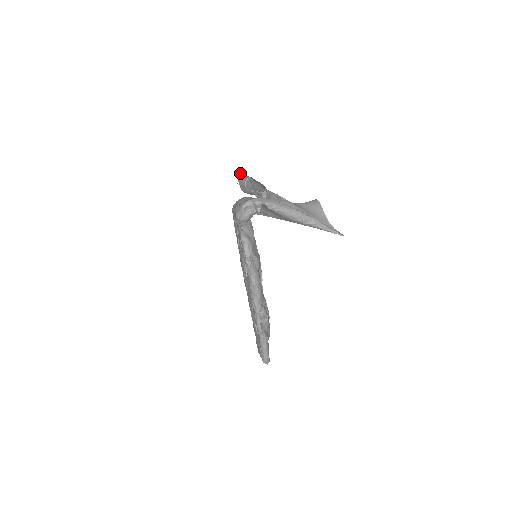
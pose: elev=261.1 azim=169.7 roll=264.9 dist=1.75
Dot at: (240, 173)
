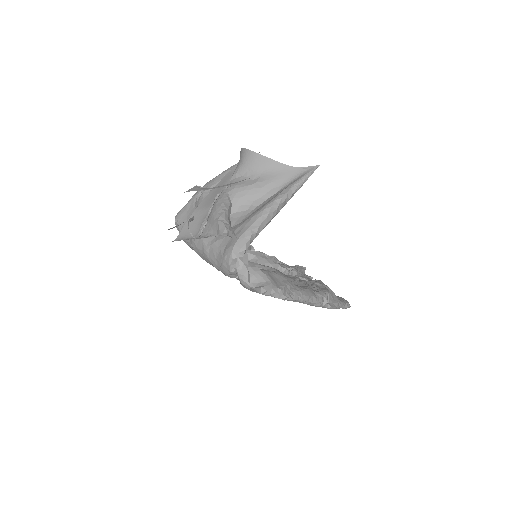
Dot at: occluded
